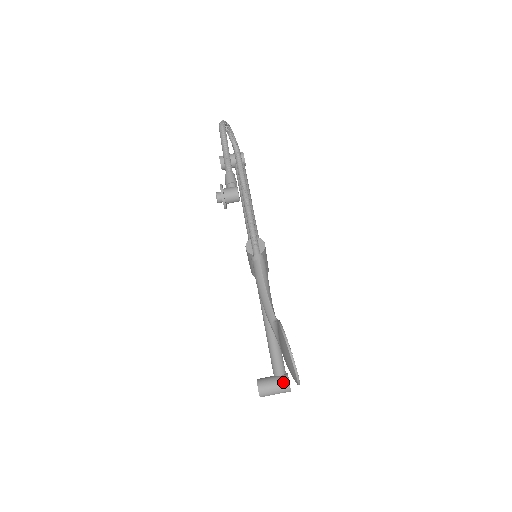
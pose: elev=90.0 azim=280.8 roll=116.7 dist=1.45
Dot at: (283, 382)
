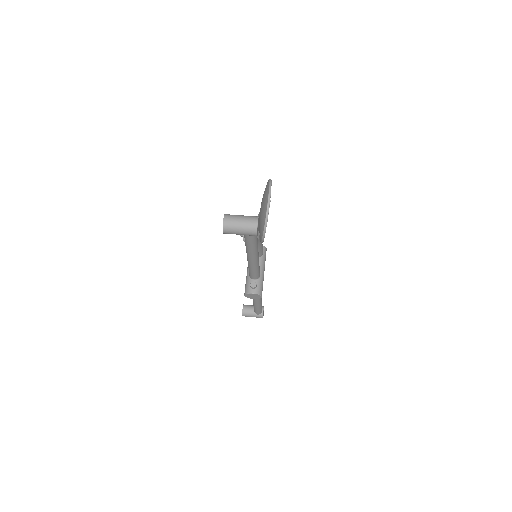
Dot at: occluded
